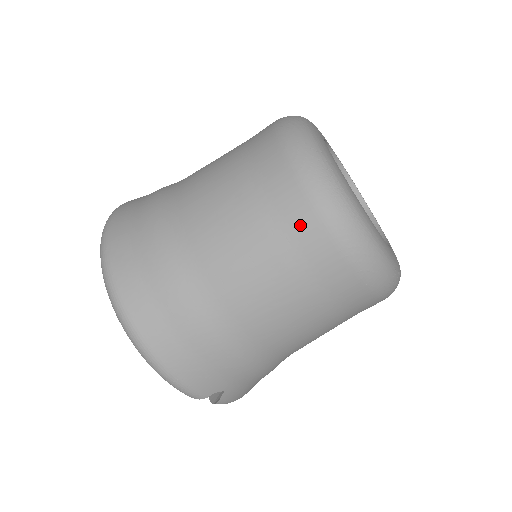
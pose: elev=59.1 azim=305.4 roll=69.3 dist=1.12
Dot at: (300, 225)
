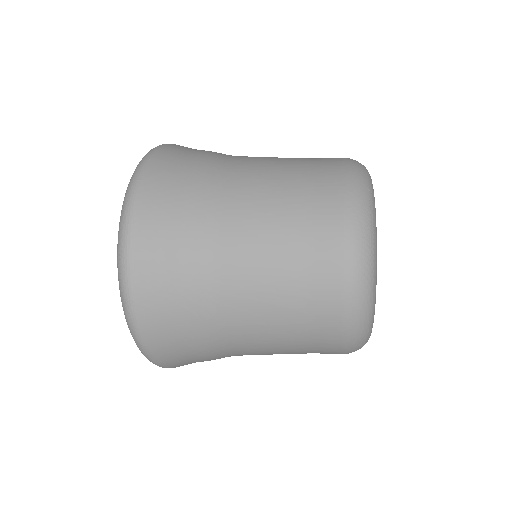
Dot at: occluded
